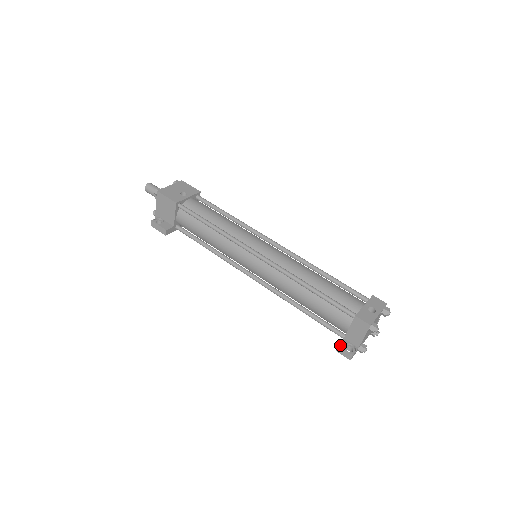
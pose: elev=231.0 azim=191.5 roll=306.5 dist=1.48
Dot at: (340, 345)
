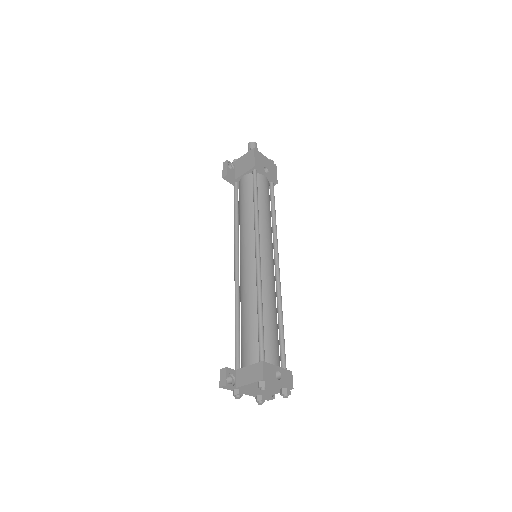
Dot at: (227, 368)
